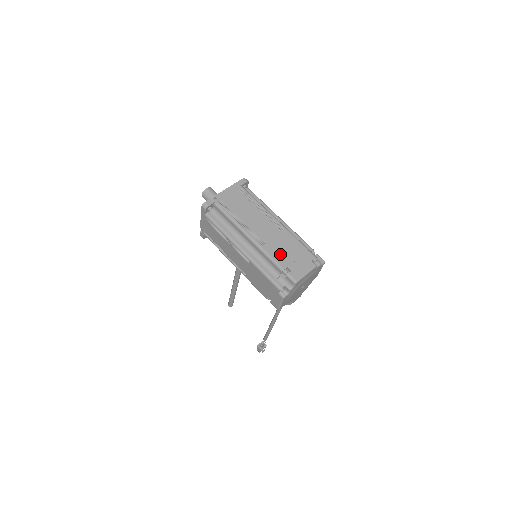
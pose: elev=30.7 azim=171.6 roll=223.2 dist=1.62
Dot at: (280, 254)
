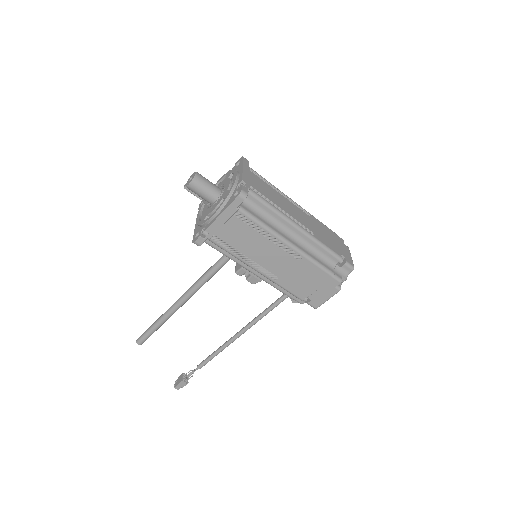
Dot at: (328, 242)
